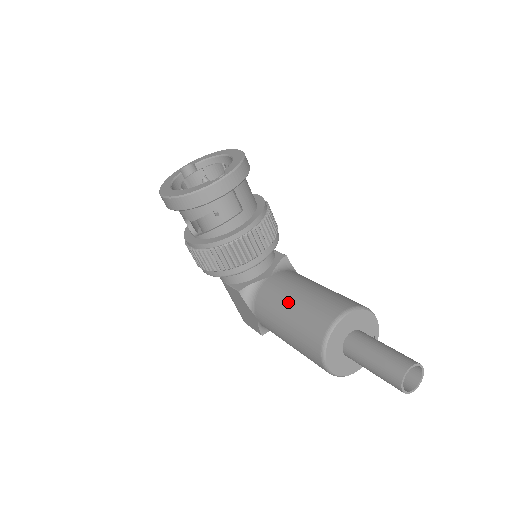
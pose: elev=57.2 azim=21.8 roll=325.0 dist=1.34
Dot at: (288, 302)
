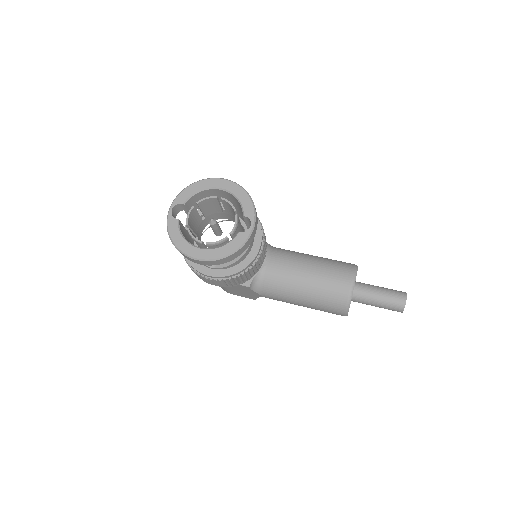
Dot at: (301, 283)
